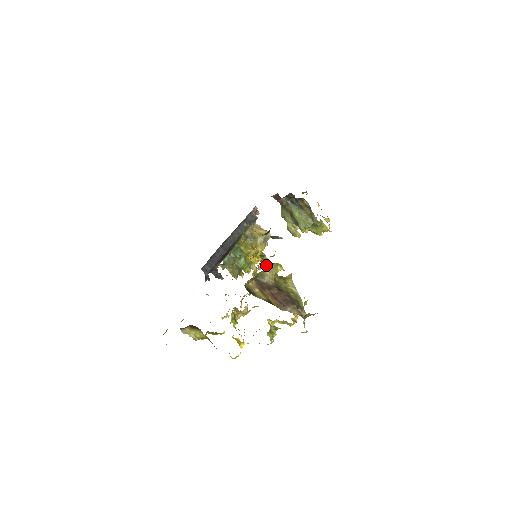
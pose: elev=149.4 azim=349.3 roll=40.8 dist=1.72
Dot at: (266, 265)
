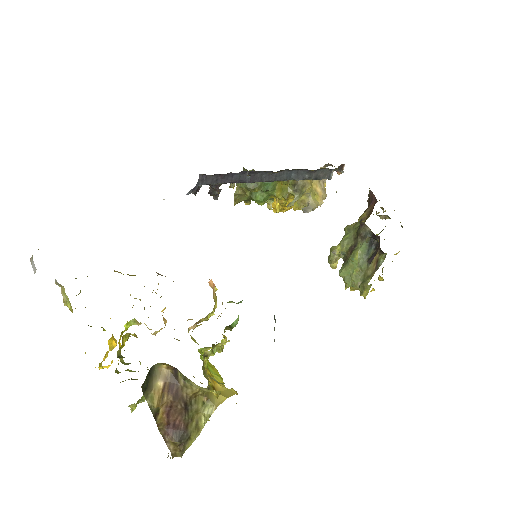
Dot at: occluded
